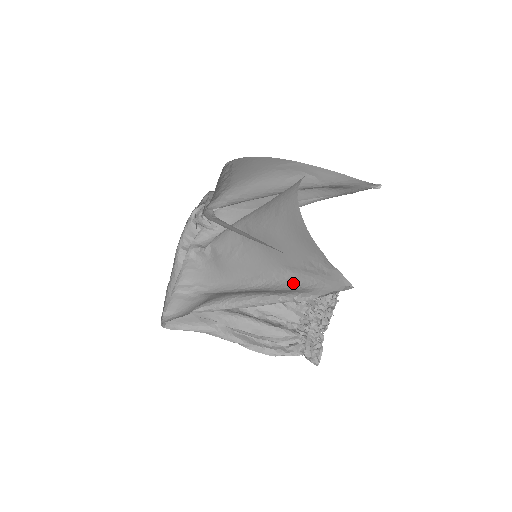
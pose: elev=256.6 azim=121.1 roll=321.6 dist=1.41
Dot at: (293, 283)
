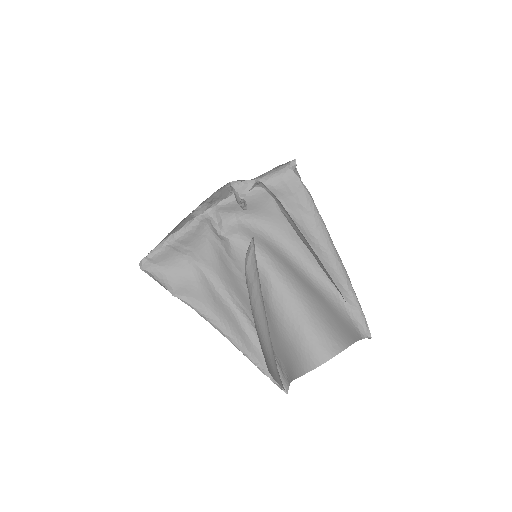
Dot at: occluded
